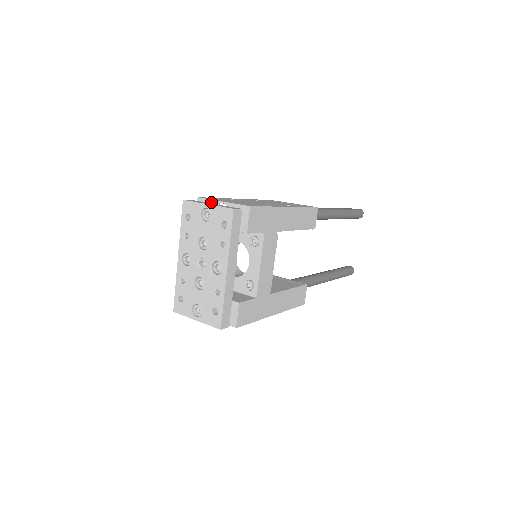
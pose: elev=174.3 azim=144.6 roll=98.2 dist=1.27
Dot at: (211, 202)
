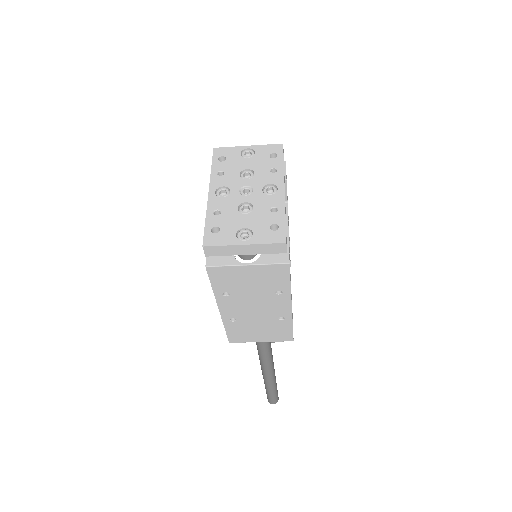
Dot at: occluded
